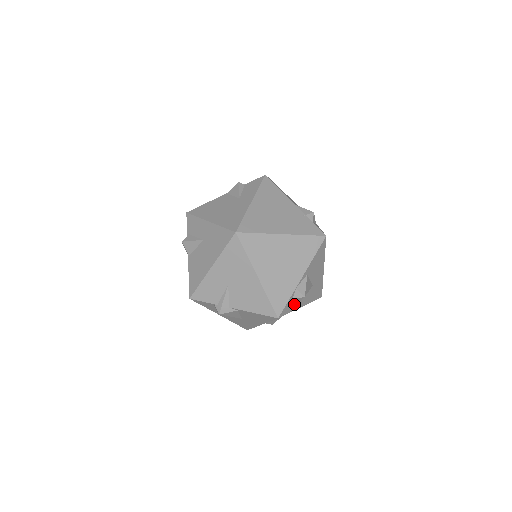
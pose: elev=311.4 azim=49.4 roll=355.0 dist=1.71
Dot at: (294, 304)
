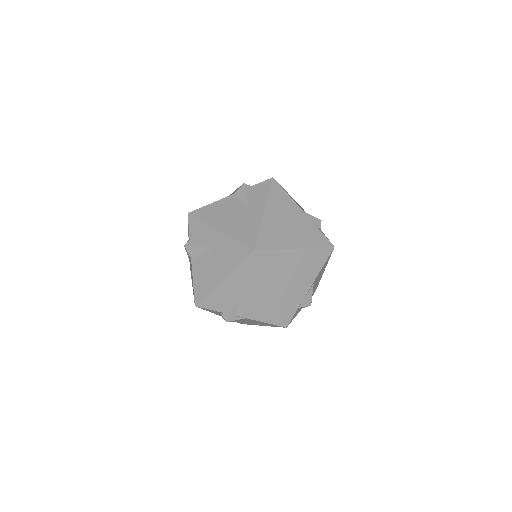
Dot at: (298, 310)
